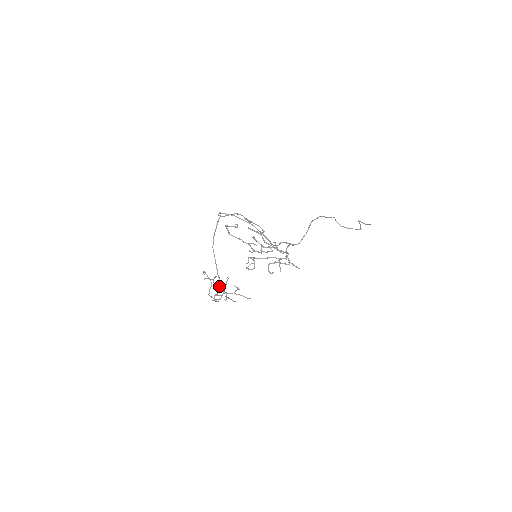
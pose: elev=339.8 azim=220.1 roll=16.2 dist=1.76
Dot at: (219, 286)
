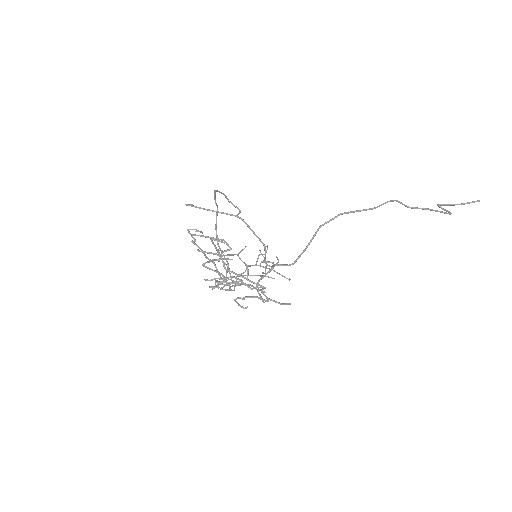
Dot at: (260, 252)
